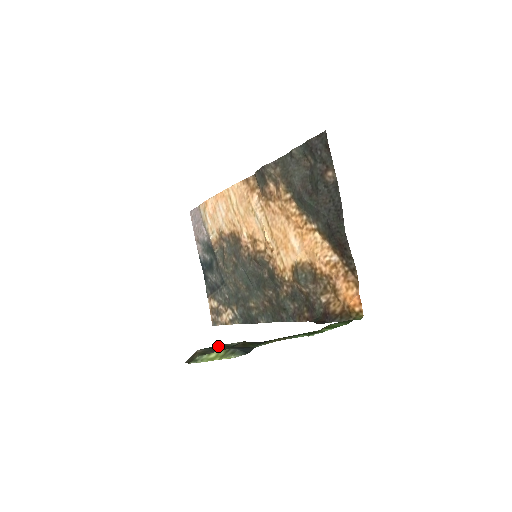
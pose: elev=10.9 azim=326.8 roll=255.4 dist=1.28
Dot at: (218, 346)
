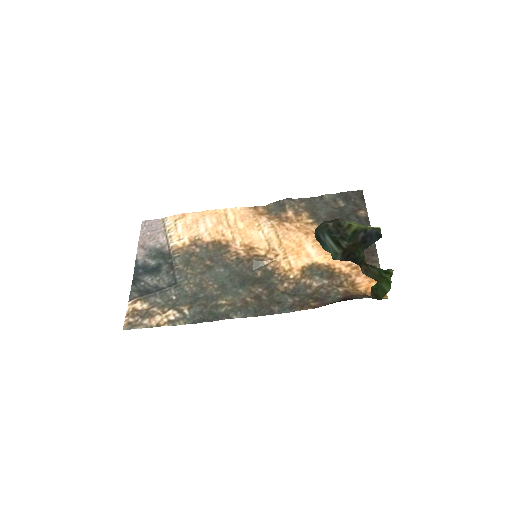
Dot at: (334, 236)
